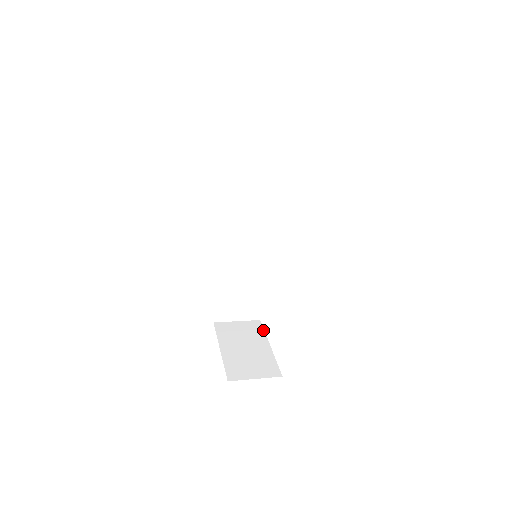
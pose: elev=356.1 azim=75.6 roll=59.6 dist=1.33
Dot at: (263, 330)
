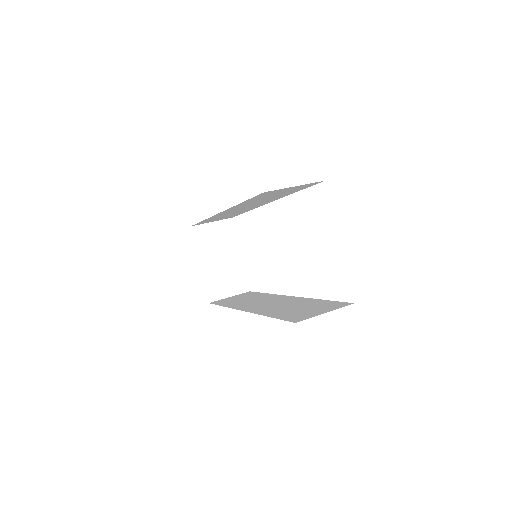
Dot at: (235, 233)
